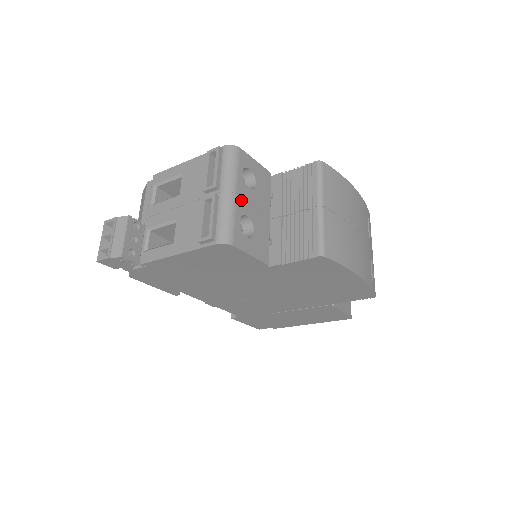
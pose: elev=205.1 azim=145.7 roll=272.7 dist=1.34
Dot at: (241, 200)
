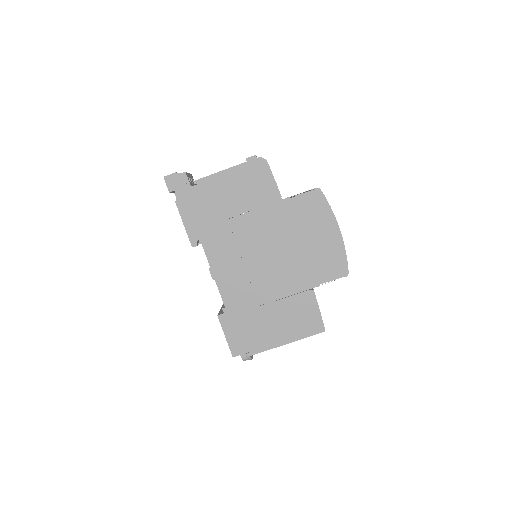
Dot at: occluded
